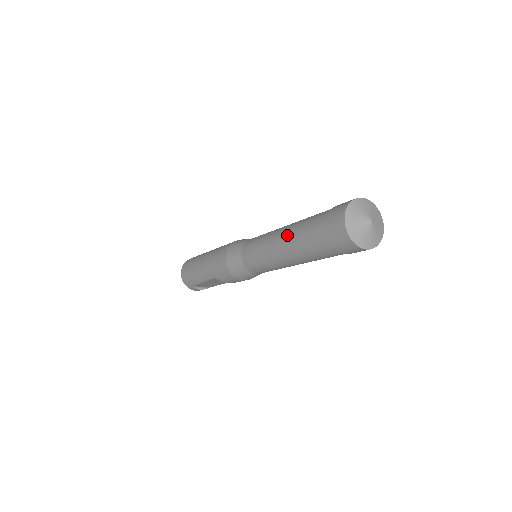
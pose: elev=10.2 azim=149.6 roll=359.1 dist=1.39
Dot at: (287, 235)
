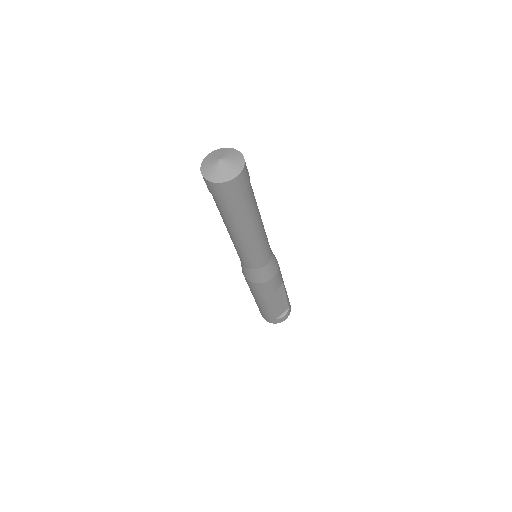
Dot at: occluded
